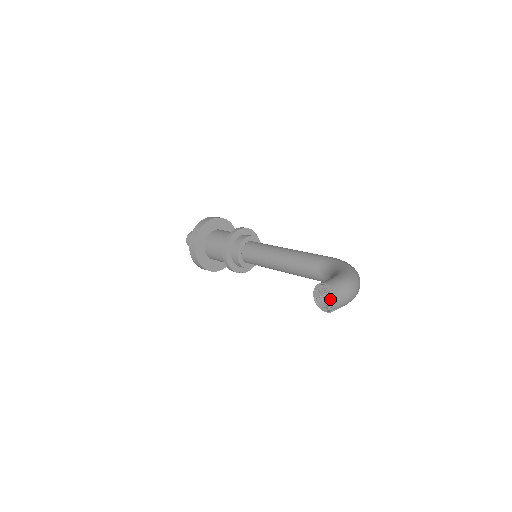
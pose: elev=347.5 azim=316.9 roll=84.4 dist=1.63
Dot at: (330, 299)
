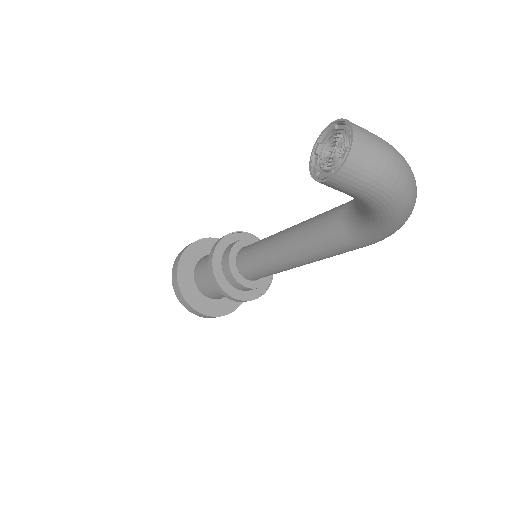
Dot at: (339, 148)
